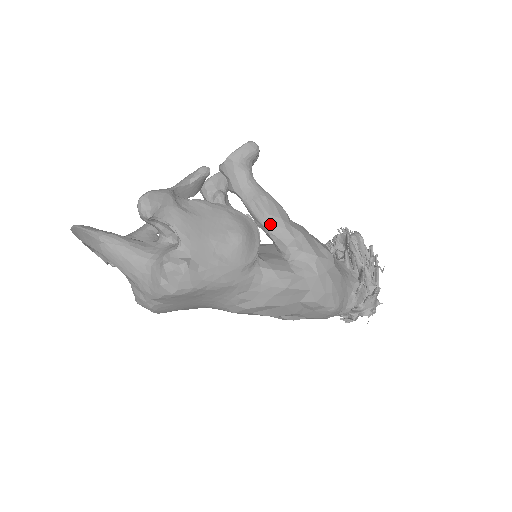
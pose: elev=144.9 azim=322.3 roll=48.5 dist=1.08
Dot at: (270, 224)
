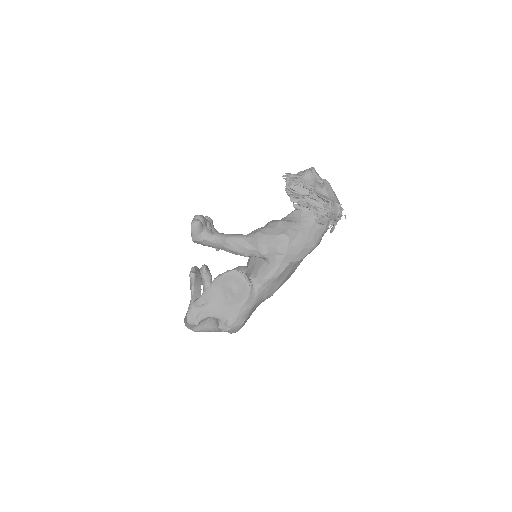
Dot at: (242, 254)
